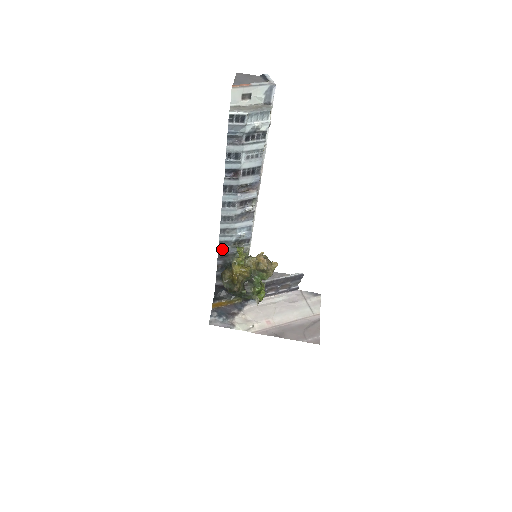
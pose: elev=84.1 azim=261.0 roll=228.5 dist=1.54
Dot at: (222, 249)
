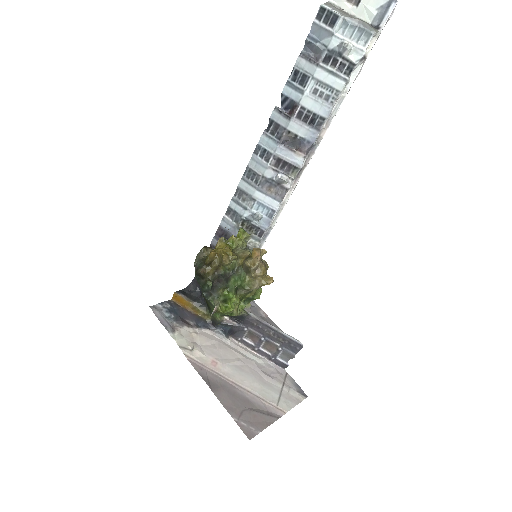
Dot at: (226, 222)
